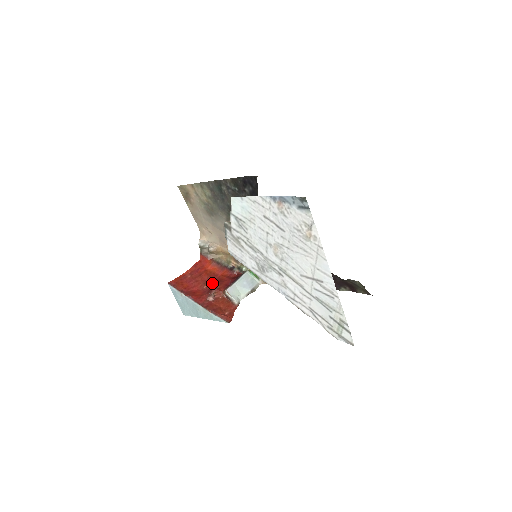
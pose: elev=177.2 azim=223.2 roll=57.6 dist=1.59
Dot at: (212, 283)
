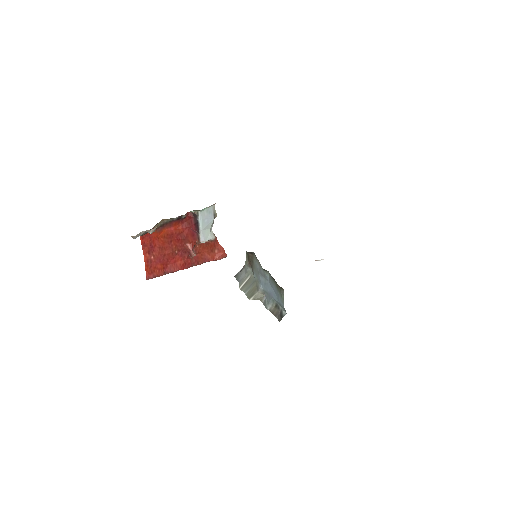
Dot at: (178, 244)
